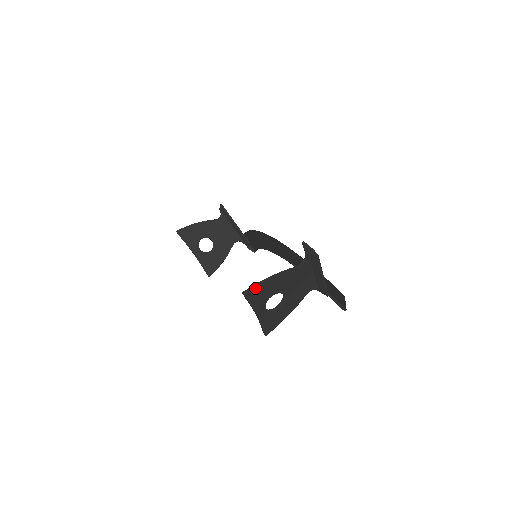
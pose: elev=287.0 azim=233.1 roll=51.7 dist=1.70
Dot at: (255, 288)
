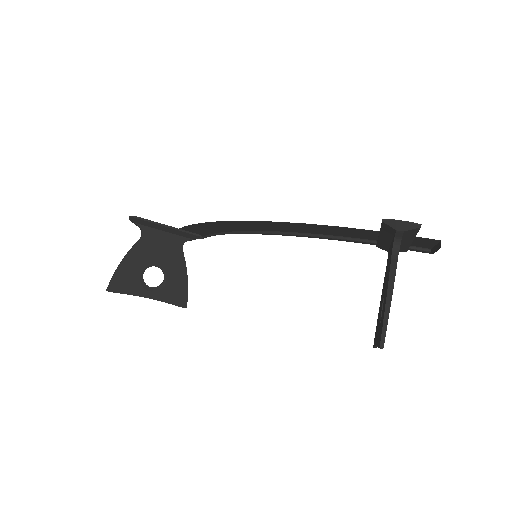
Dot at: (386, 328)
